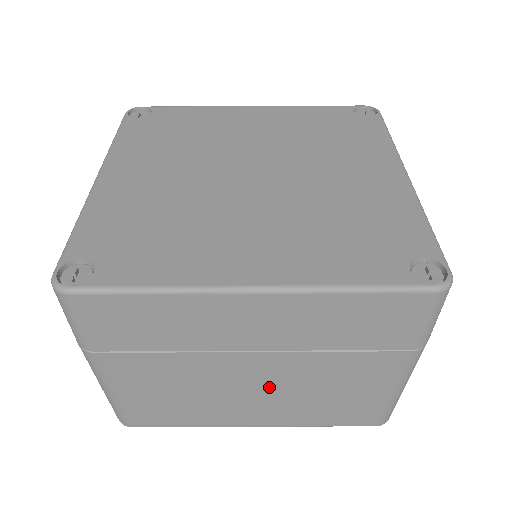
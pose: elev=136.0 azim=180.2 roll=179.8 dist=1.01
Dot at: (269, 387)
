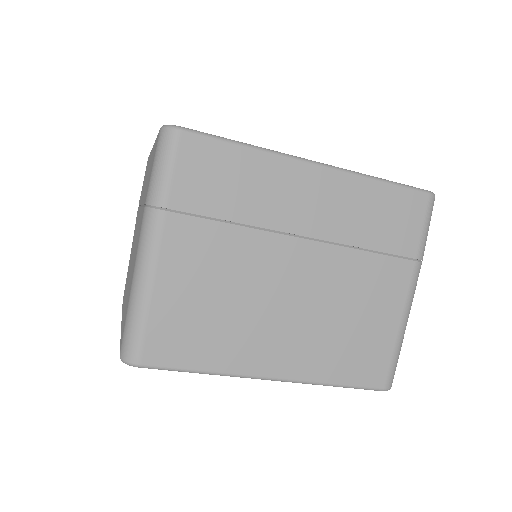
Dot at: (303, 299)
